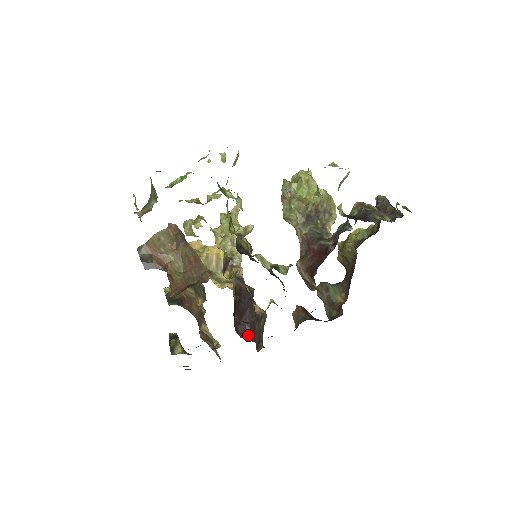
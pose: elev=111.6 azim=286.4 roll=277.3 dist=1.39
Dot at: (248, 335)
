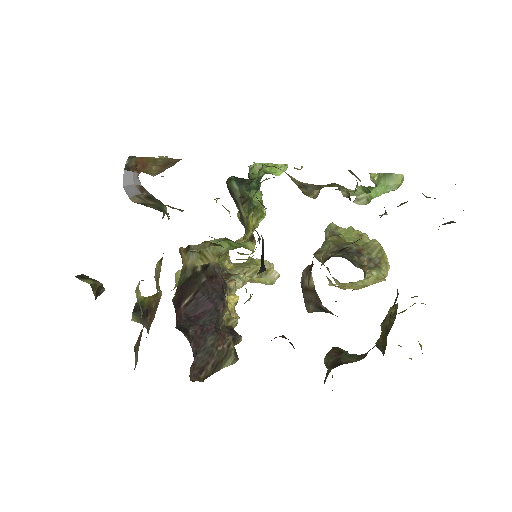
Dot at: (189, 335)
